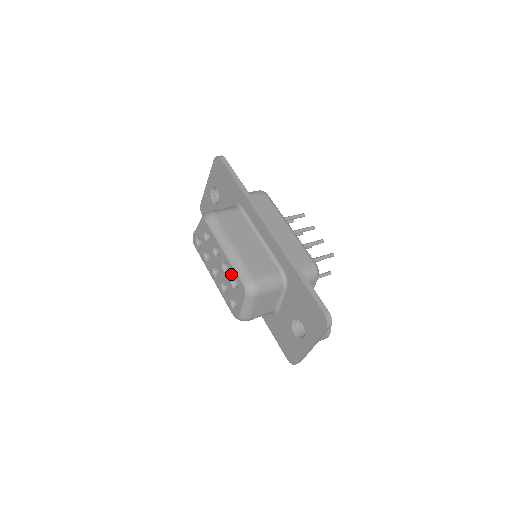
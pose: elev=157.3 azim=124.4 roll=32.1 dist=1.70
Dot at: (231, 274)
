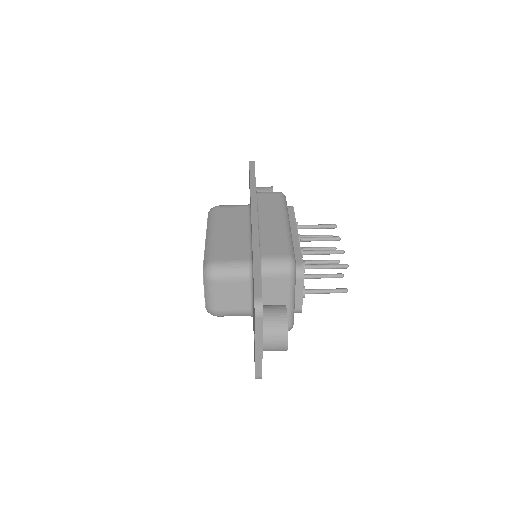
Dot at: occluded
